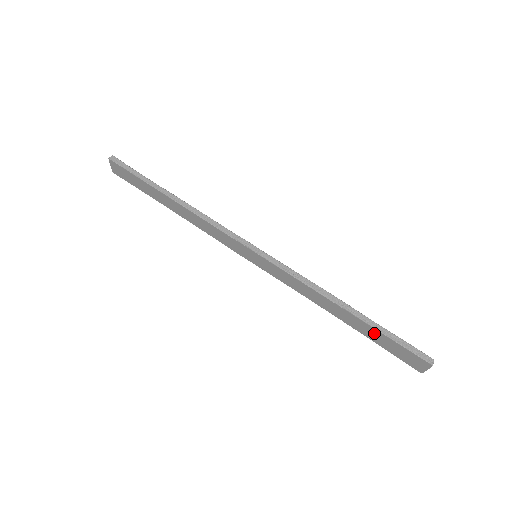
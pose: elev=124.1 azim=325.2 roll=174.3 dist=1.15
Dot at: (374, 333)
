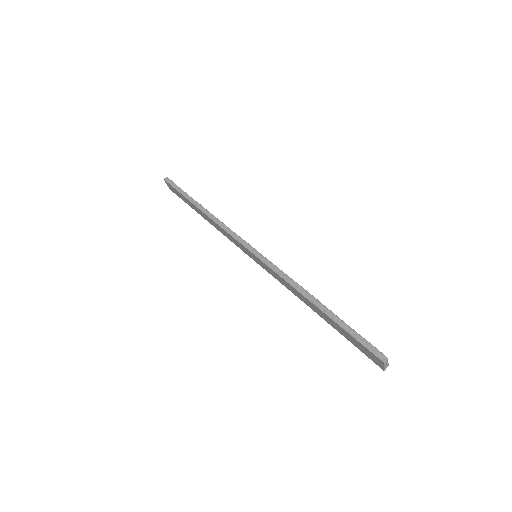
Dot at: (339, 328)
